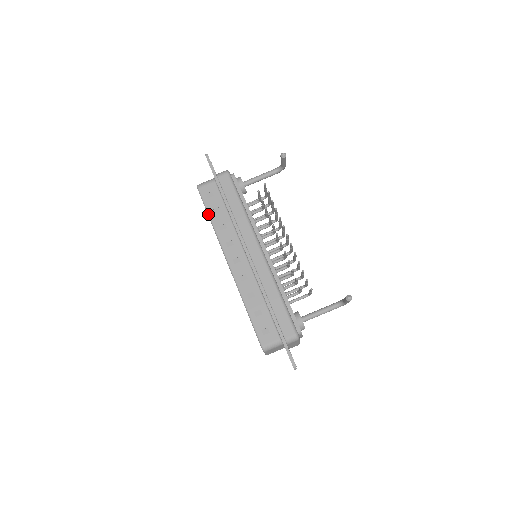
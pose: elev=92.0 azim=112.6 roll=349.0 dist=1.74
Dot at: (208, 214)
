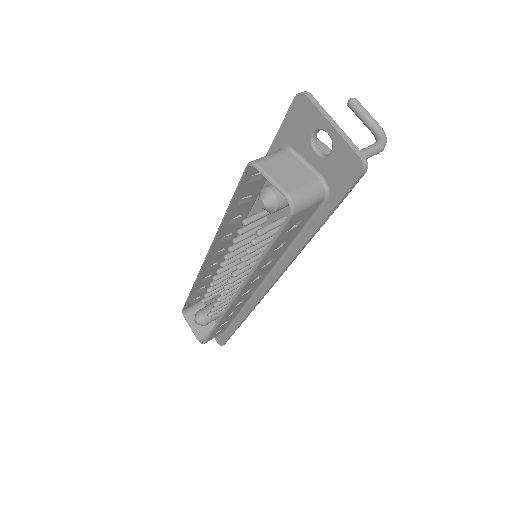
Dot at: (189, 294)
